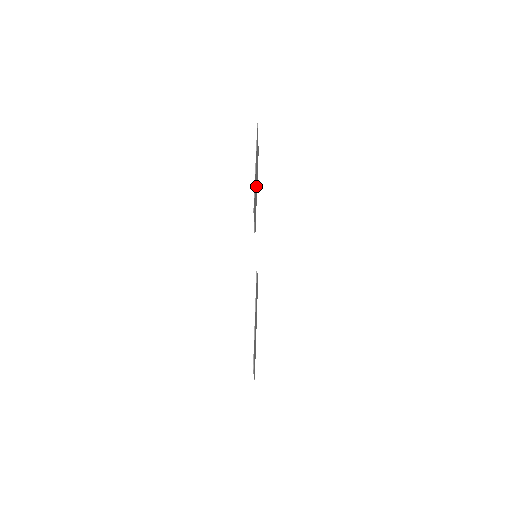
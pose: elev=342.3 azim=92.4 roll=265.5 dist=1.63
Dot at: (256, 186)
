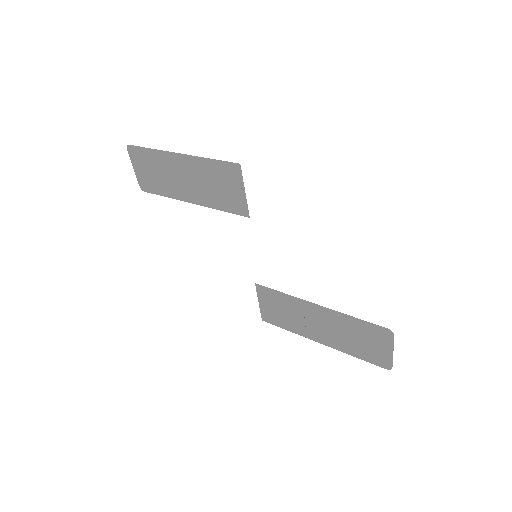
Dot at: (191, 187)
